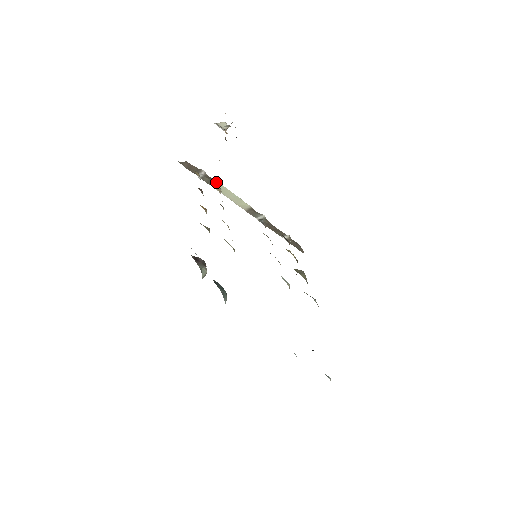
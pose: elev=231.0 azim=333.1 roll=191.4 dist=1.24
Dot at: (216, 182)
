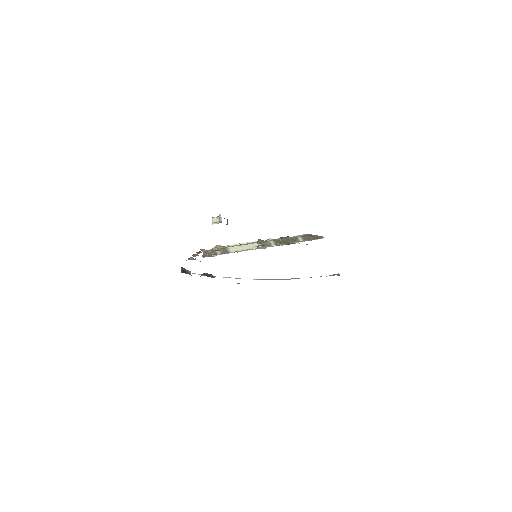
Dot at: occluded
